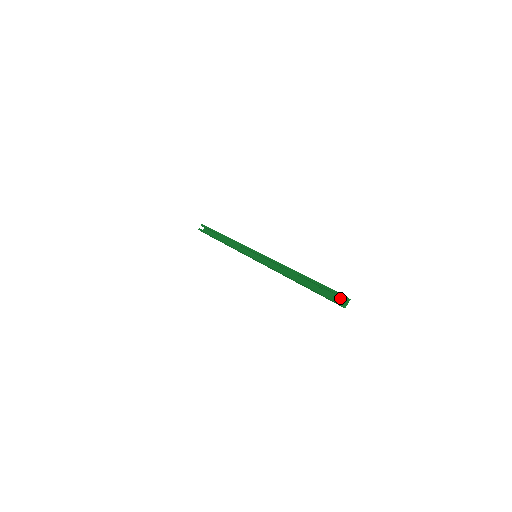
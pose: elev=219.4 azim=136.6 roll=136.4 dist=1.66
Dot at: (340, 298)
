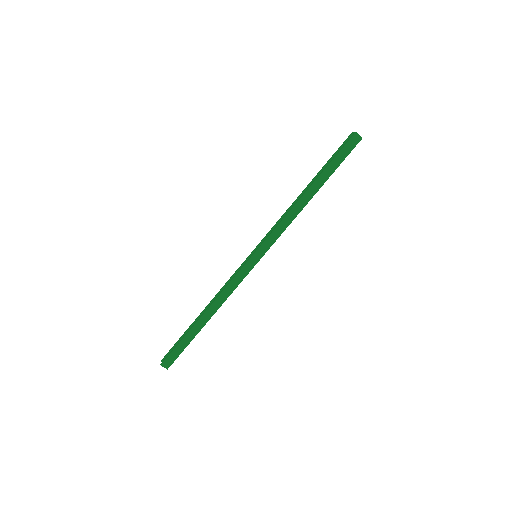
Dot at: (352, 143)
